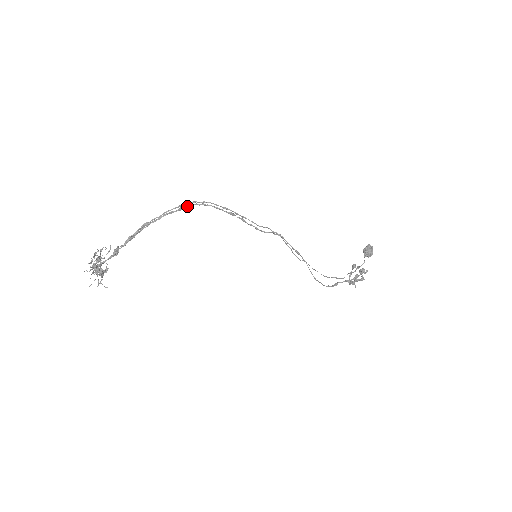
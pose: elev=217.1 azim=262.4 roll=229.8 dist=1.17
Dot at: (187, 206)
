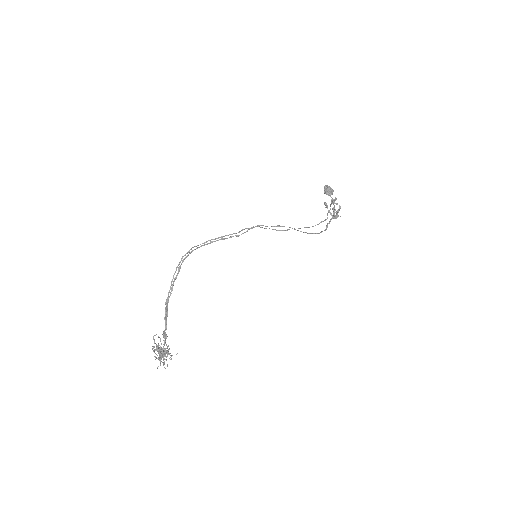
Dot at: (181, 264)
